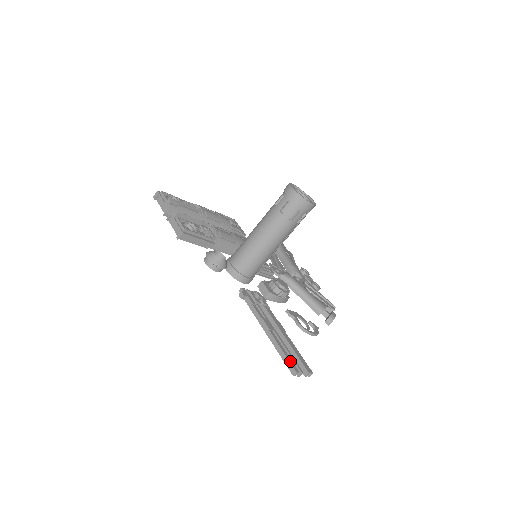
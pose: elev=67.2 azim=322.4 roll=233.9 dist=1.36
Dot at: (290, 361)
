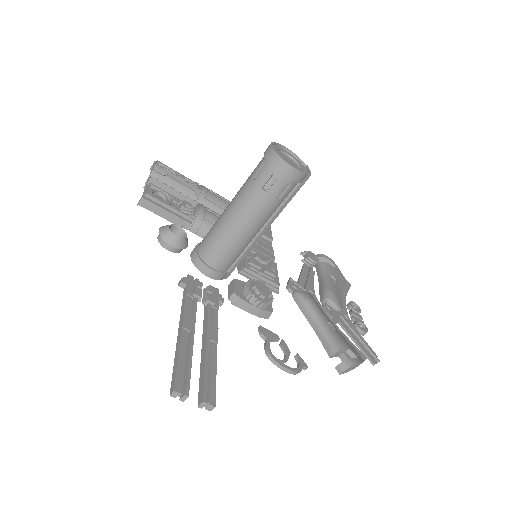
Dot at: (178, 374)
